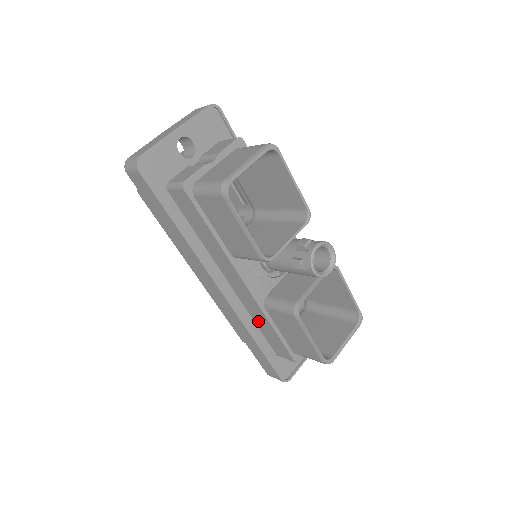
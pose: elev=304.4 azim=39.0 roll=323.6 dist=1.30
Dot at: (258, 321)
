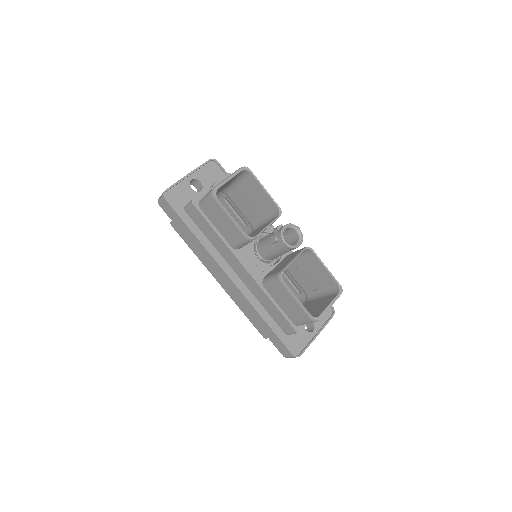
Dot at: (263, 303)
